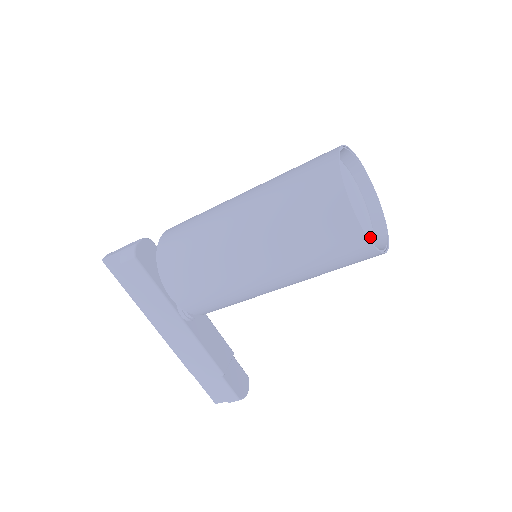
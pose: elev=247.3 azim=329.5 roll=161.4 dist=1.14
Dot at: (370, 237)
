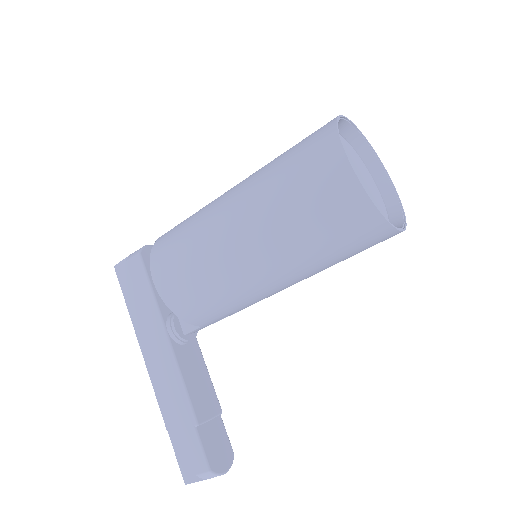
Dot at: occluded
